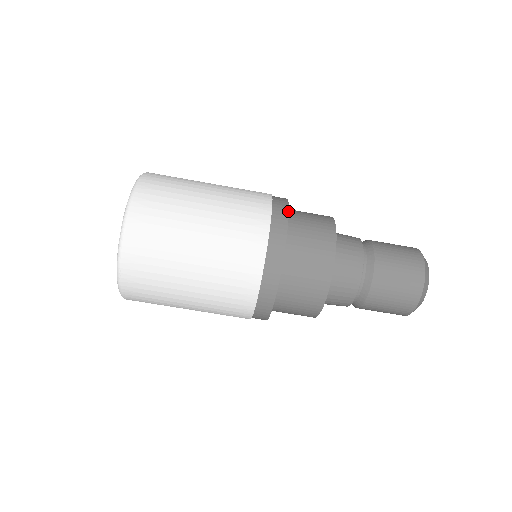
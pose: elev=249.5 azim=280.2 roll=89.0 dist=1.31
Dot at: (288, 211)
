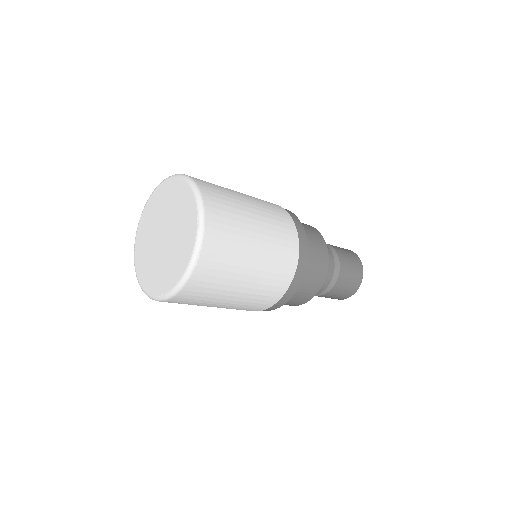
Dot at: occluded
